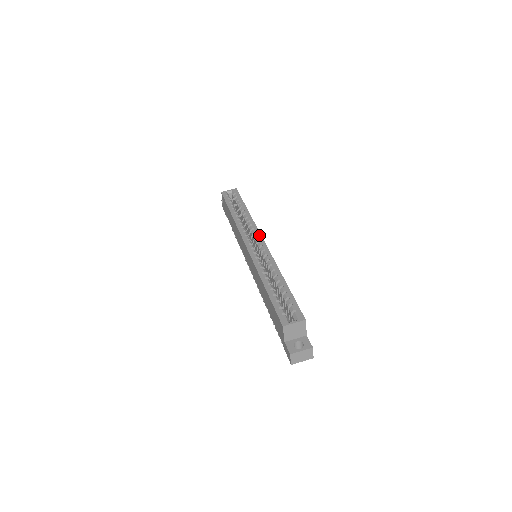
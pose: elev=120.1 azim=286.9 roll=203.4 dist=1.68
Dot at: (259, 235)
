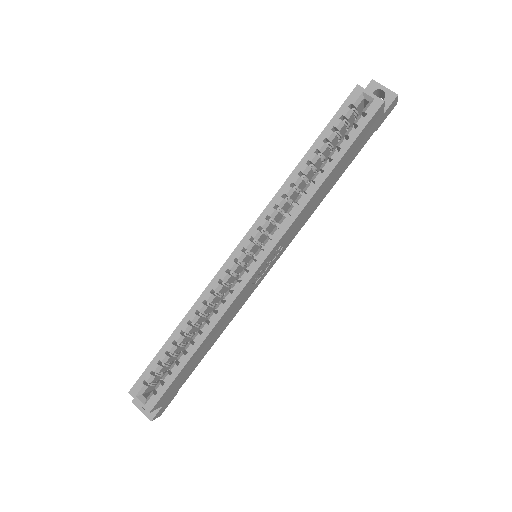
Dot at: (269, 248)
